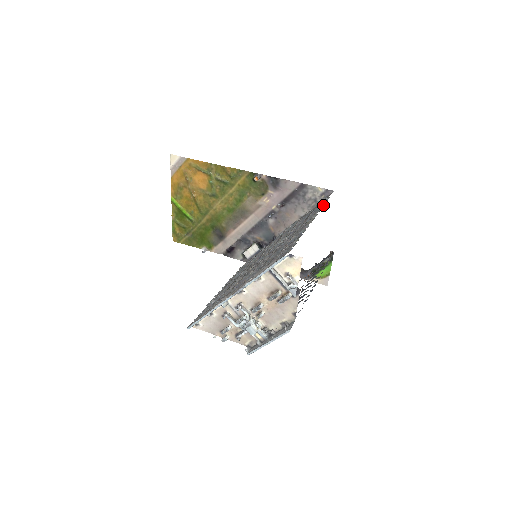
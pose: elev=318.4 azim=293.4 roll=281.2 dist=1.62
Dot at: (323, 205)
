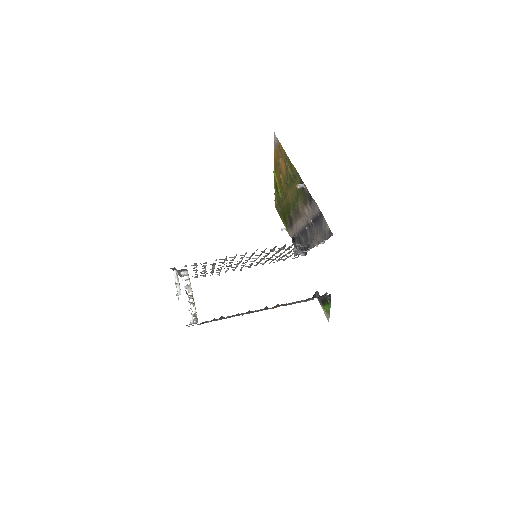
Dot at: occluded
